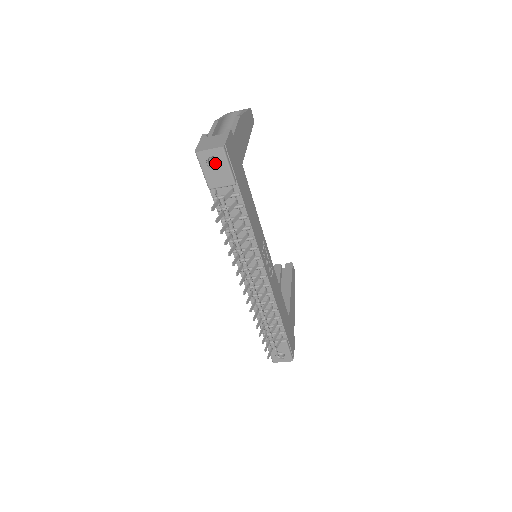
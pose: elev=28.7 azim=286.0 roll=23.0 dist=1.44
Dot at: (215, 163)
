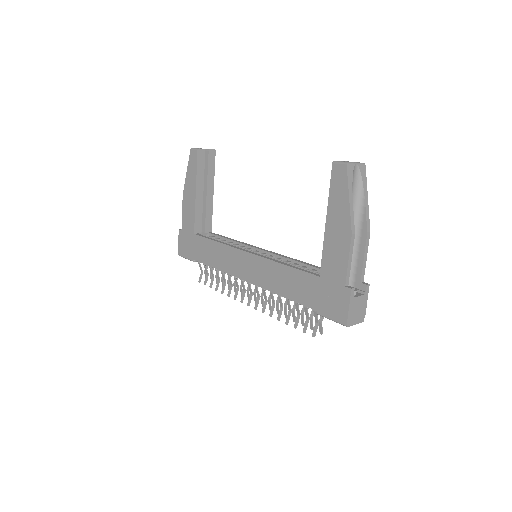
Dot at: occluded
